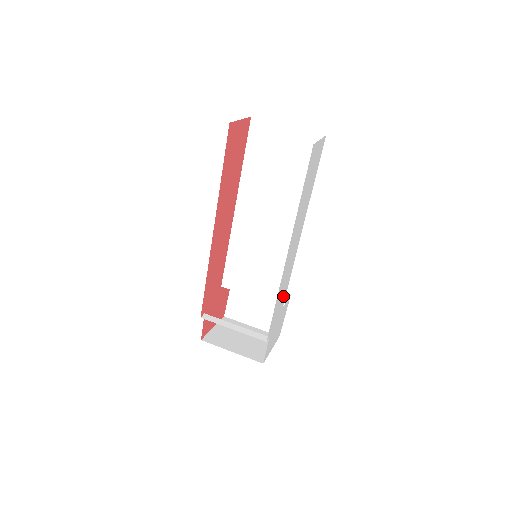
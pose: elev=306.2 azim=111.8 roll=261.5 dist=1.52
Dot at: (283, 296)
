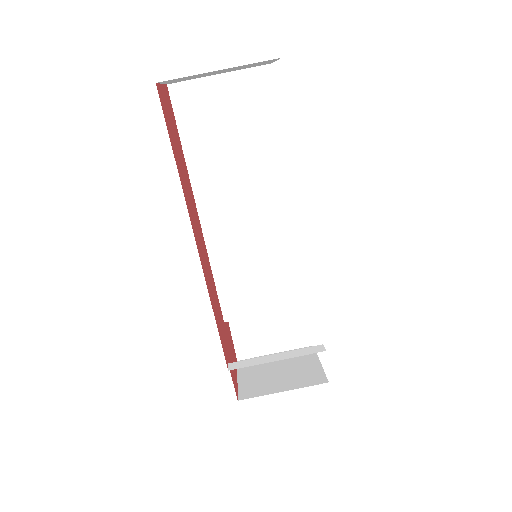
Dot at: occluded
